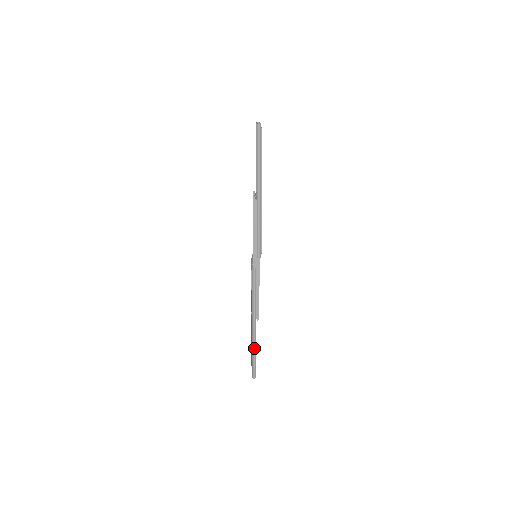
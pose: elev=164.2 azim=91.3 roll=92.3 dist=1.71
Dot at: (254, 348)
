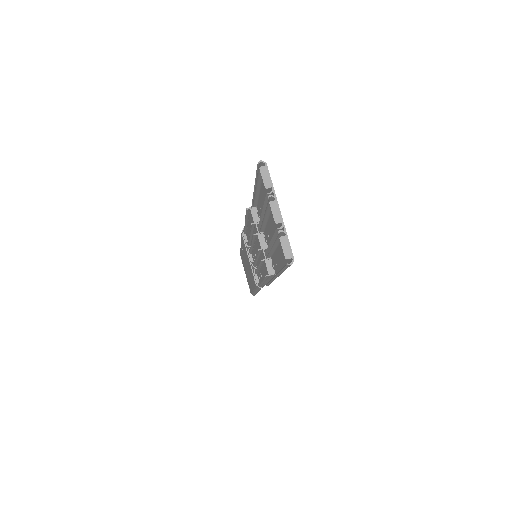
Dot at: occluded
